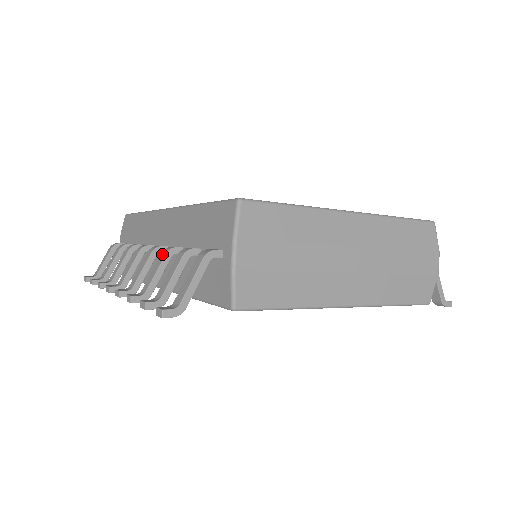
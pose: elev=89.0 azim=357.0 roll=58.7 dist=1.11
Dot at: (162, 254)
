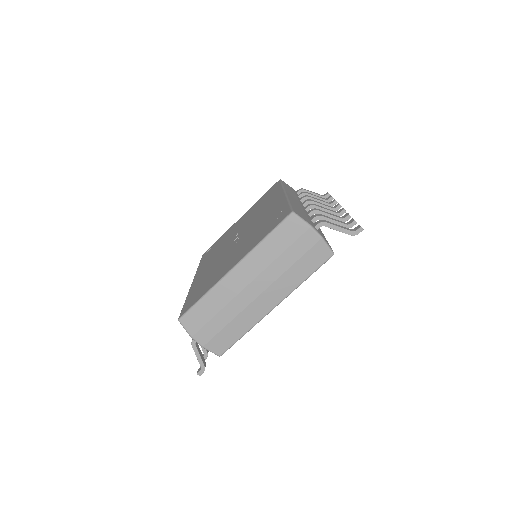
Dot at: occluded
